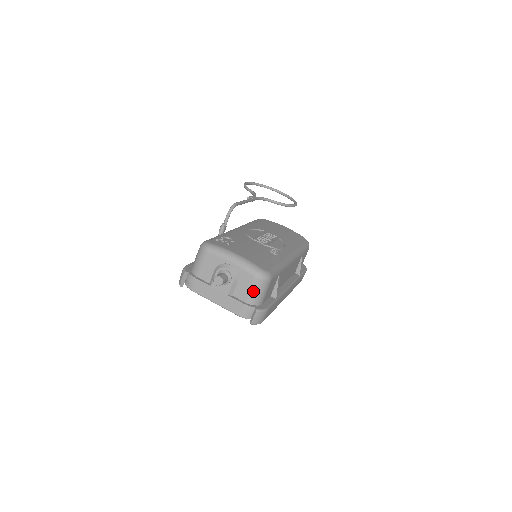
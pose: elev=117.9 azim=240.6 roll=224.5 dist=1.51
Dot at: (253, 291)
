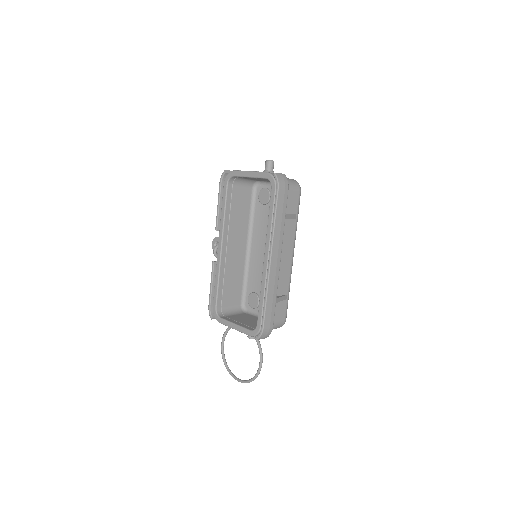
Dot at: (287, 179)
